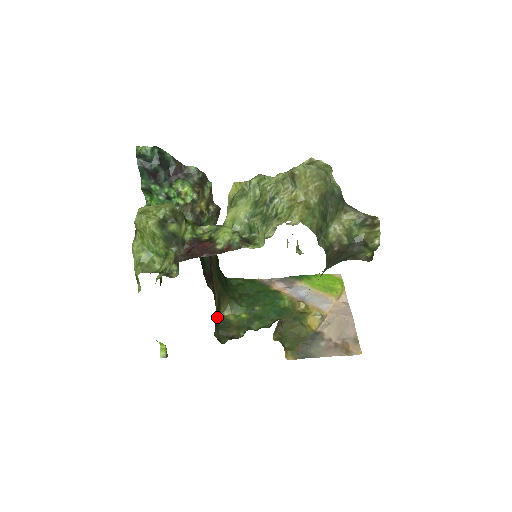
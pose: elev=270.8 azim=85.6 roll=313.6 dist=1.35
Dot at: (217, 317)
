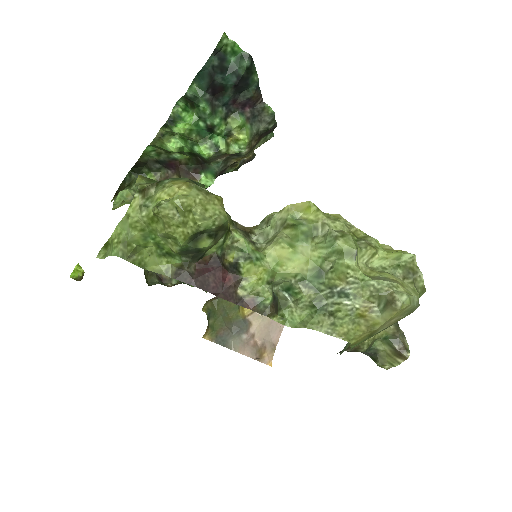
Dot at: occluded
